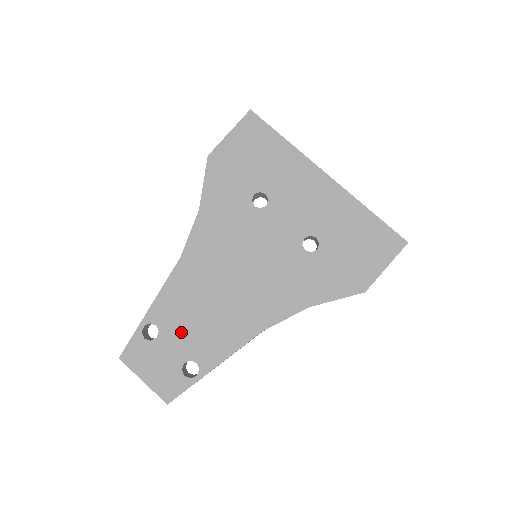
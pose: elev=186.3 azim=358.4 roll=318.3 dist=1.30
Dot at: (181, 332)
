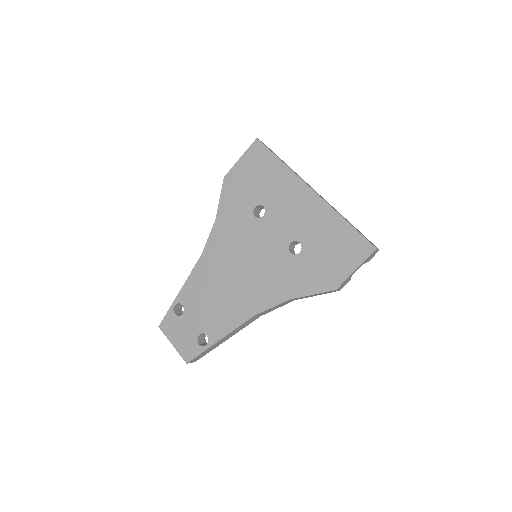
Dot at: (198, 311)
